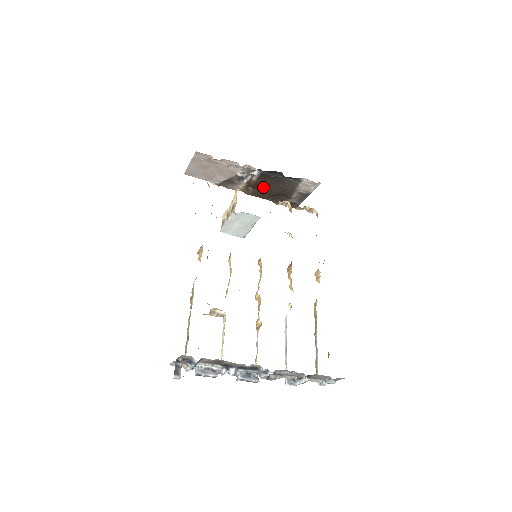
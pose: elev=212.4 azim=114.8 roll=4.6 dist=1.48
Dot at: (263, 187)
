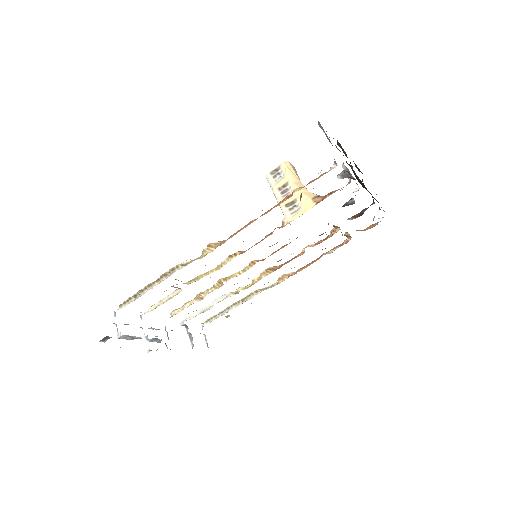
Dot at: occluded
